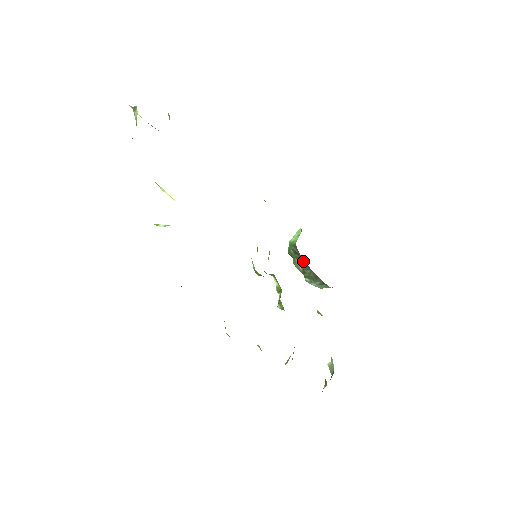
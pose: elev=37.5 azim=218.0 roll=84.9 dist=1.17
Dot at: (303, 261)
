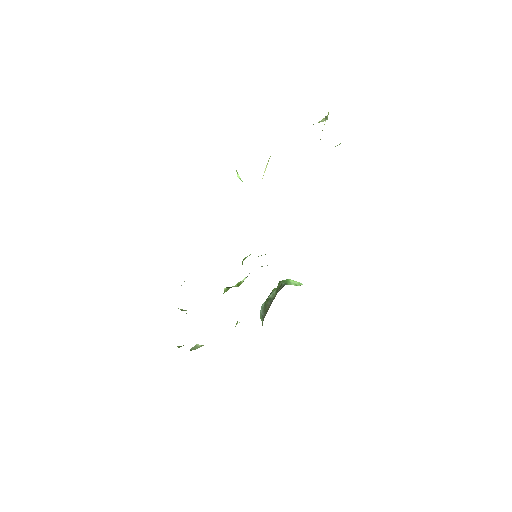
Dot at: occluded
